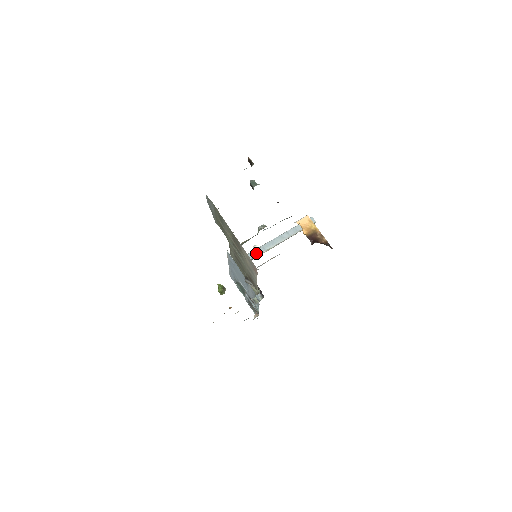
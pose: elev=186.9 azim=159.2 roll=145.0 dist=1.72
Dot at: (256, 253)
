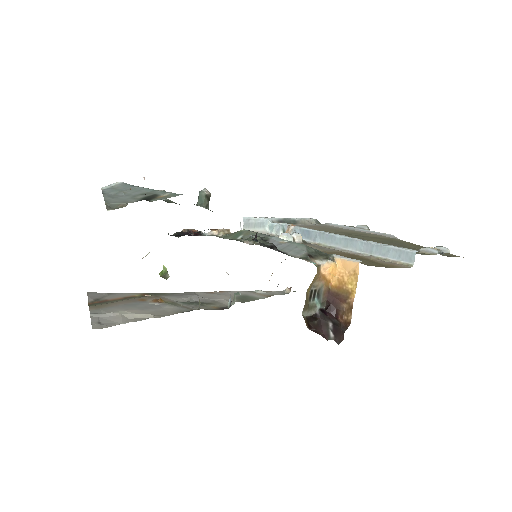
Dot at: (306, 235)
